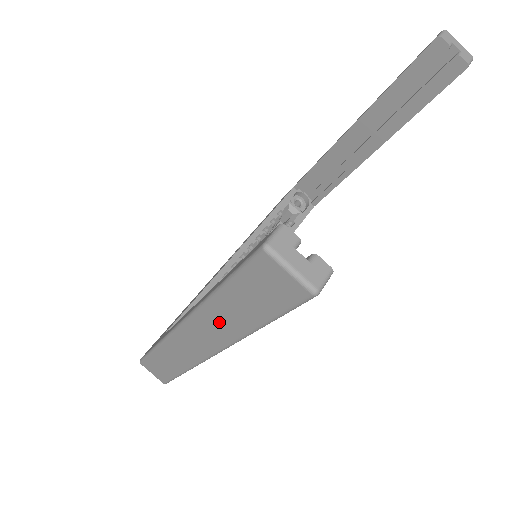
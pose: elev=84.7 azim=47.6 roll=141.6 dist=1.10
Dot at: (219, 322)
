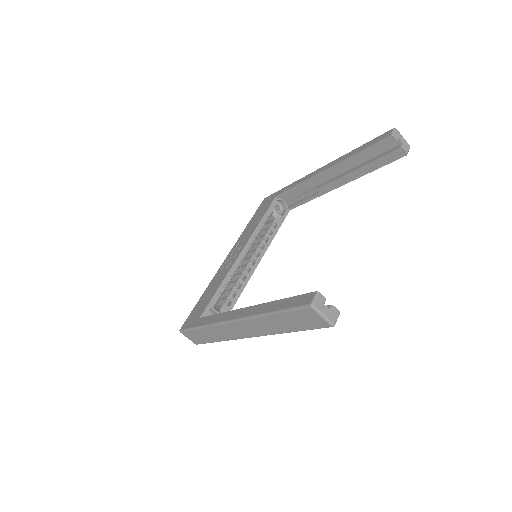
Dot at: (265, 325)
